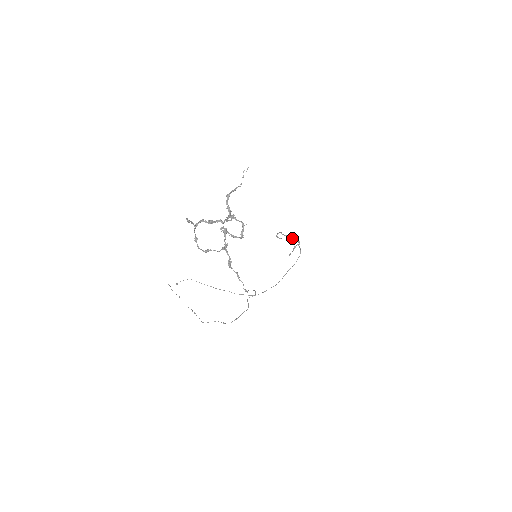
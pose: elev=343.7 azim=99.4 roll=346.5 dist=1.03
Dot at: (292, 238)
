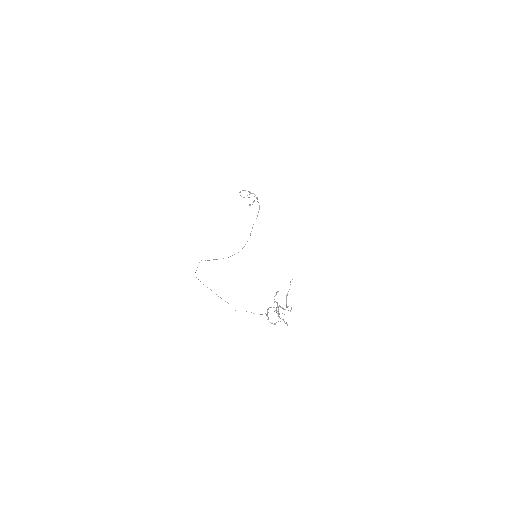
Dot at: occluded
